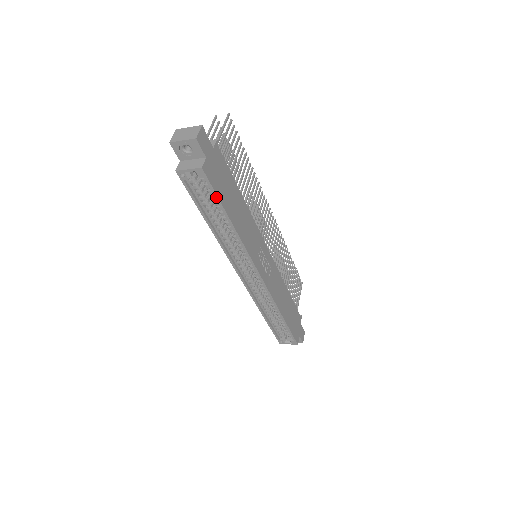
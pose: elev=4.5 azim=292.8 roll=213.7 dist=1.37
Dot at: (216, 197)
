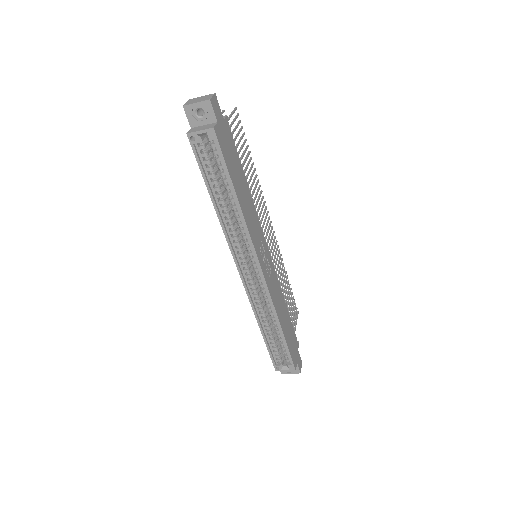
Dot at: (224, 165)
